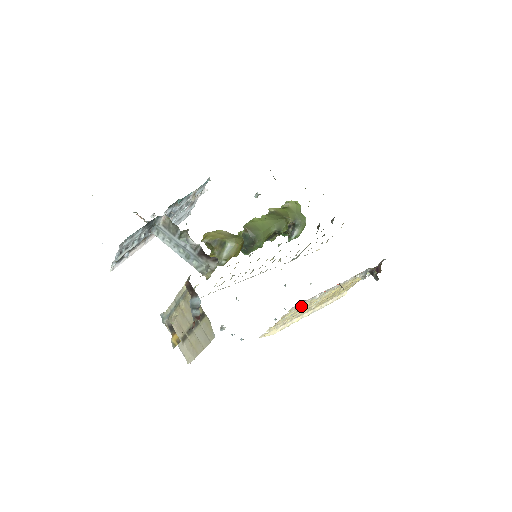
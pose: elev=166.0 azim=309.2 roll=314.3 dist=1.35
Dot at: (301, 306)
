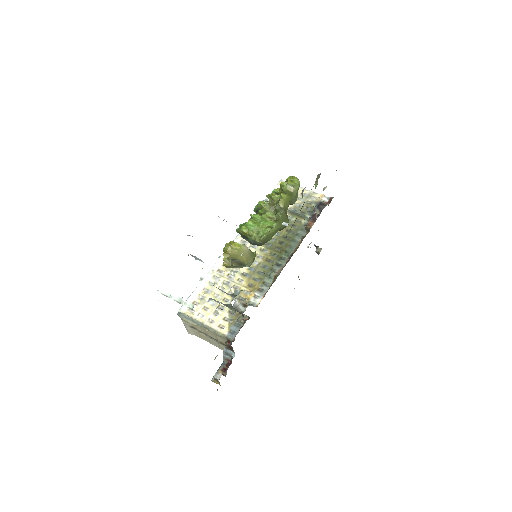
Dot at: occluded
